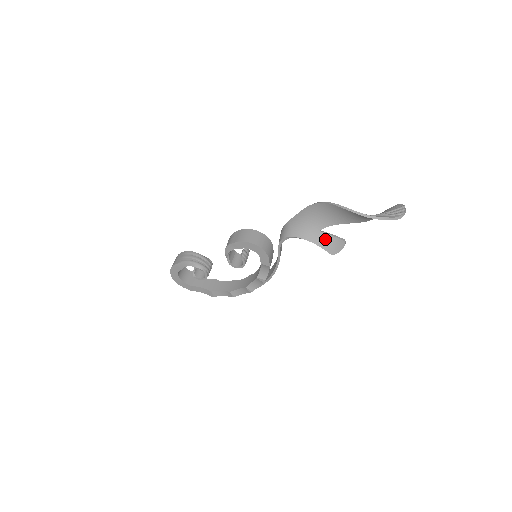
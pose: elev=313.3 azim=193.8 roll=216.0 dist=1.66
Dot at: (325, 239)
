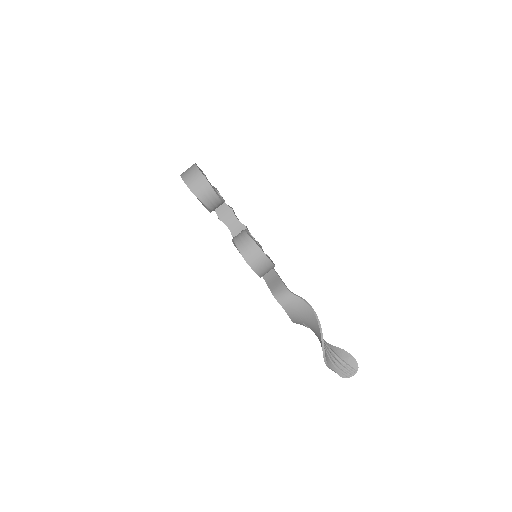
Dot at: (301, 324)
